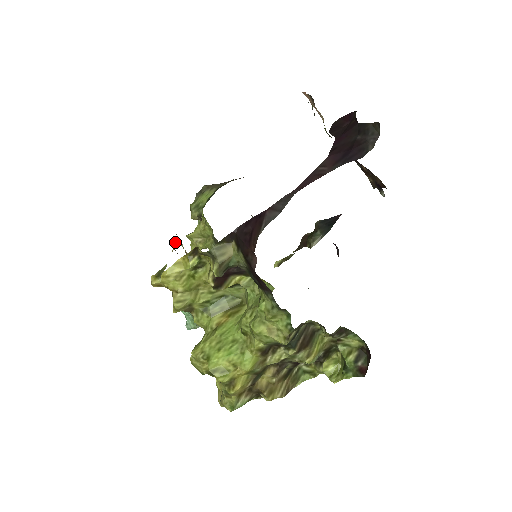
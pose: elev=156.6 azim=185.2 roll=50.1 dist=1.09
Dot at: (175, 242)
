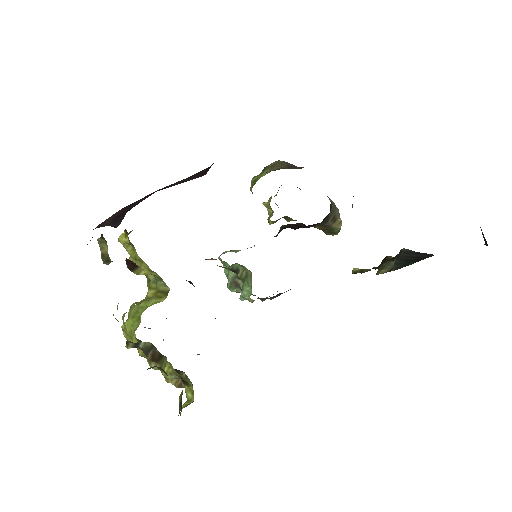
Dot at: occluded
